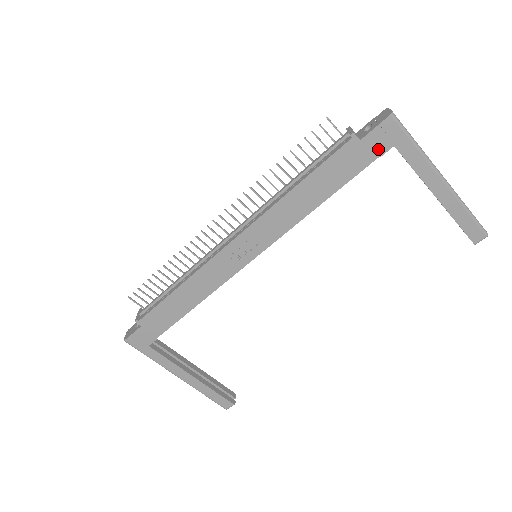
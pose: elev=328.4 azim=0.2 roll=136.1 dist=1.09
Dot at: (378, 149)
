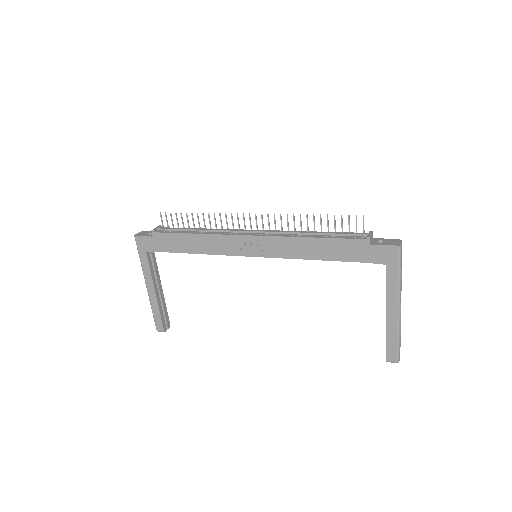
Dot at: (376, 258)
